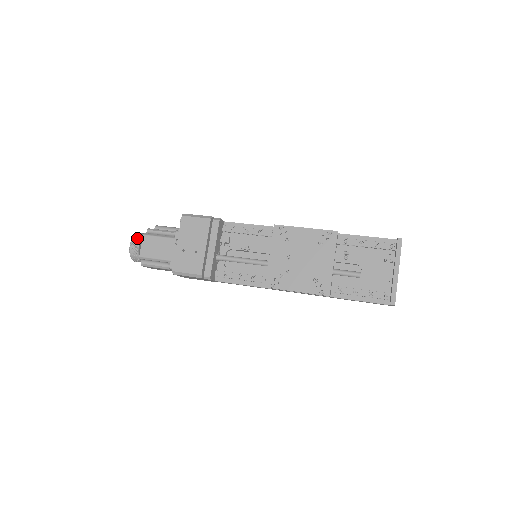
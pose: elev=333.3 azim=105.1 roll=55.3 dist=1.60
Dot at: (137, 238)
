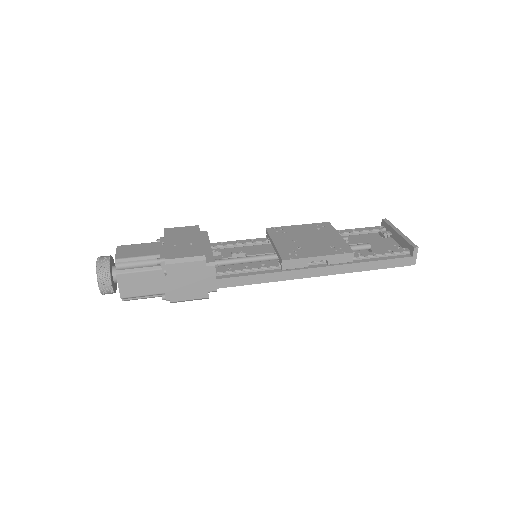
Dot at: (106, 256)
